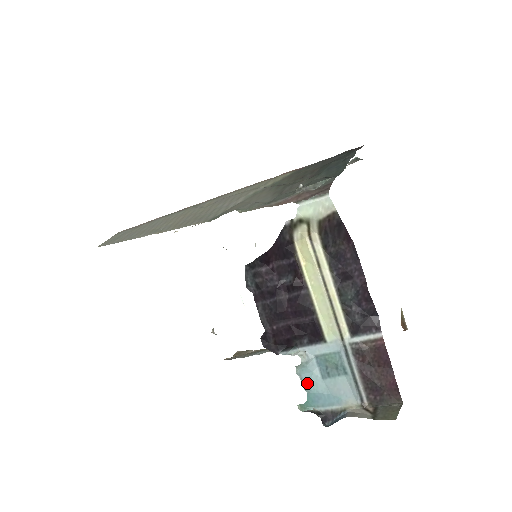
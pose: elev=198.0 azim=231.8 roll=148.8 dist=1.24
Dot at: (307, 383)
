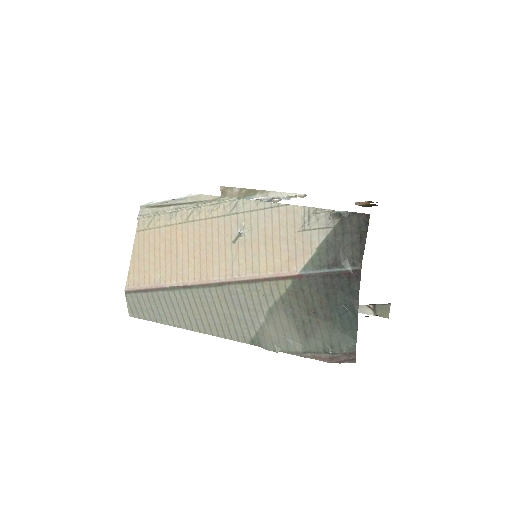
Dot at: occluded
